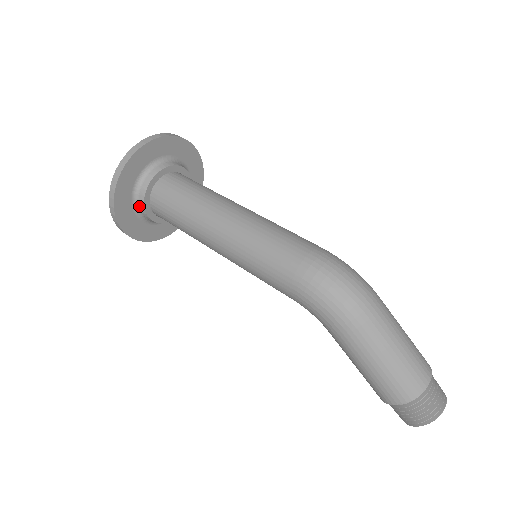
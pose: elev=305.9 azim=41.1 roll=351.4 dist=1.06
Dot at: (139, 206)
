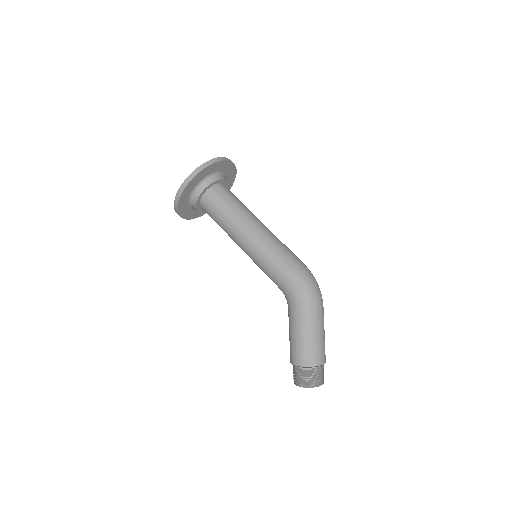
Dot at: (200, 188)
